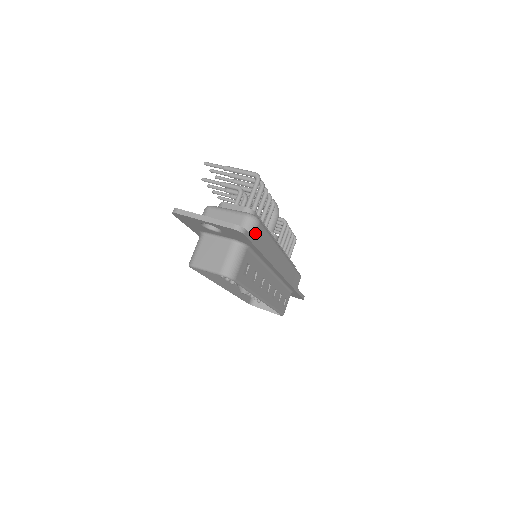
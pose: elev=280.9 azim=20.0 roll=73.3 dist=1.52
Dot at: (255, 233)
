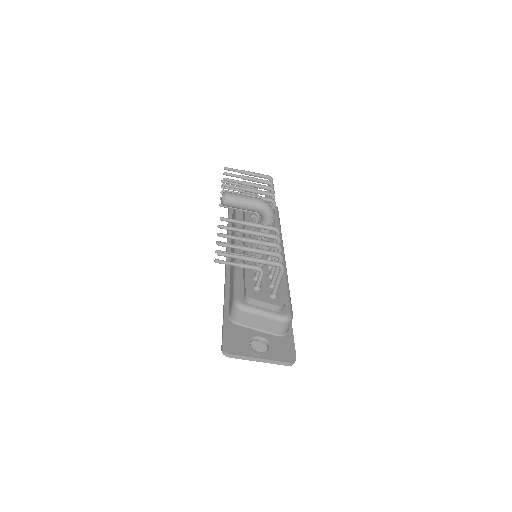
Dot at: occluded
